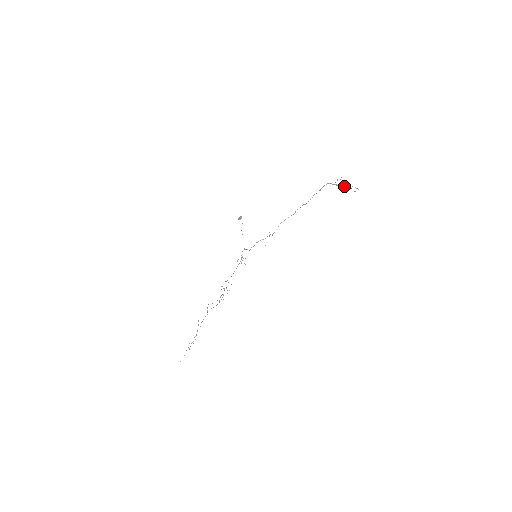
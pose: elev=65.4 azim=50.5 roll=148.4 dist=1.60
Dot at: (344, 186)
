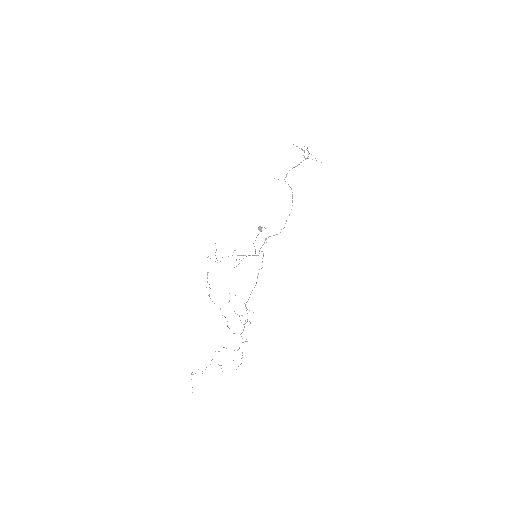
Dot at: occluded
